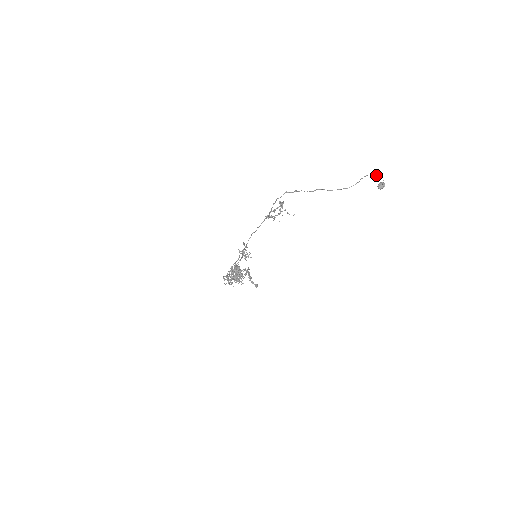
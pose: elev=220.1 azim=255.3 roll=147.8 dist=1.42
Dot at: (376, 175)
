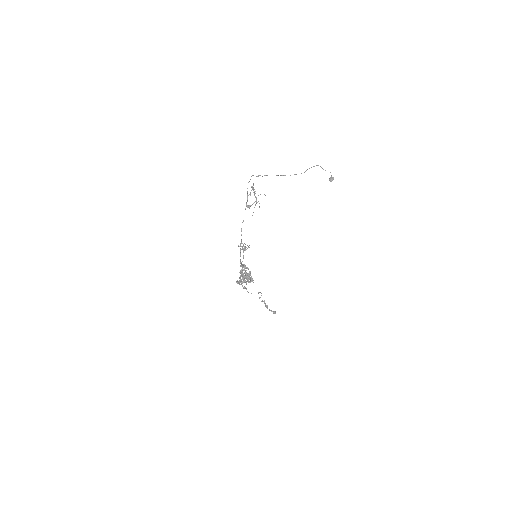
Dot at: occluded
